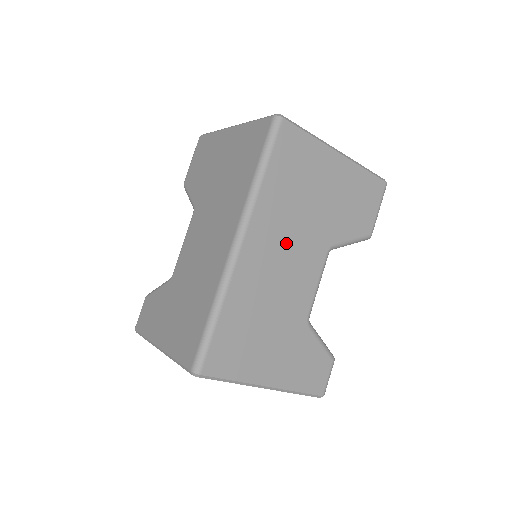
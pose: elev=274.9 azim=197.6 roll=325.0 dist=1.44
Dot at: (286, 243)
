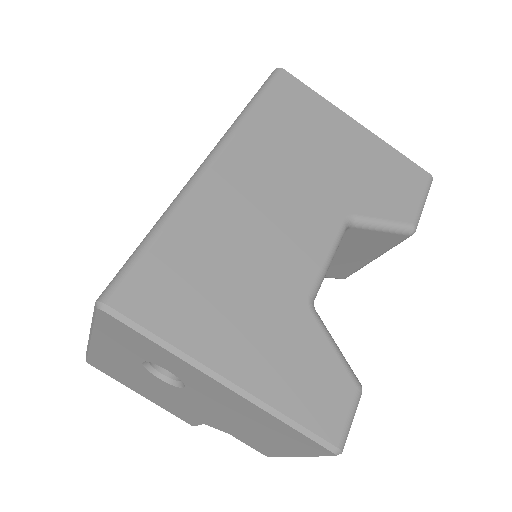
Dot at: (279, 186)
